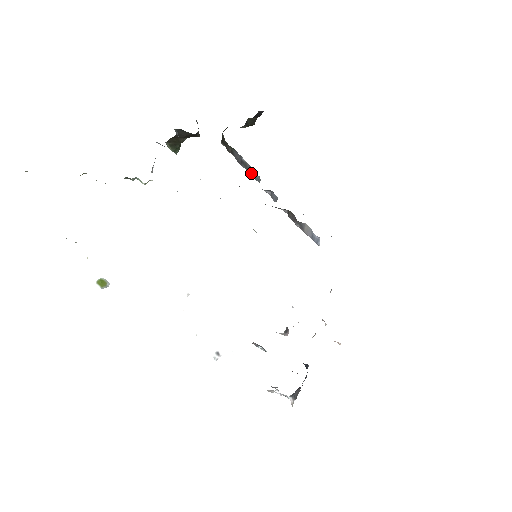
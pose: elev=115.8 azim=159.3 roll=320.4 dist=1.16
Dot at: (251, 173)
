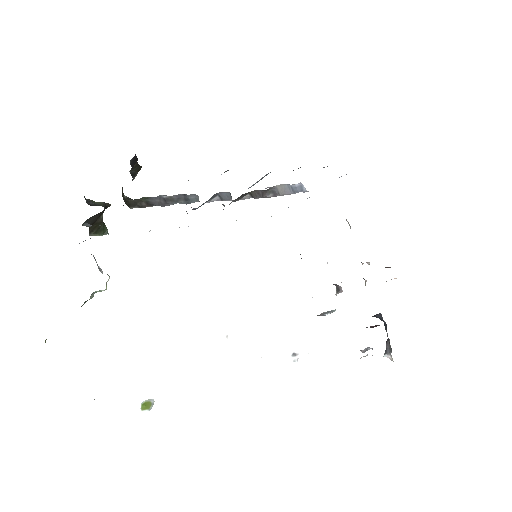
Dot at: (183, 201)
